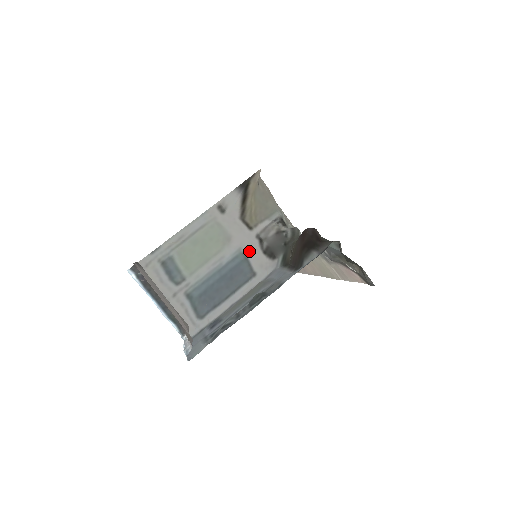
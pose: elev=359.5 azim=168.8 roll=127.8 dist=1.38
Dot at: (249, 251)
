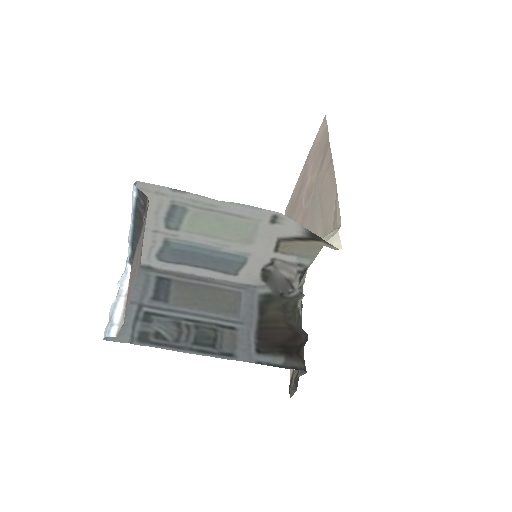
Dot at: (253, 261)
